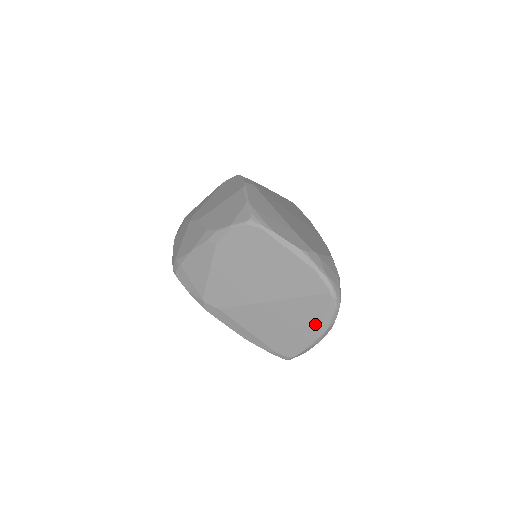
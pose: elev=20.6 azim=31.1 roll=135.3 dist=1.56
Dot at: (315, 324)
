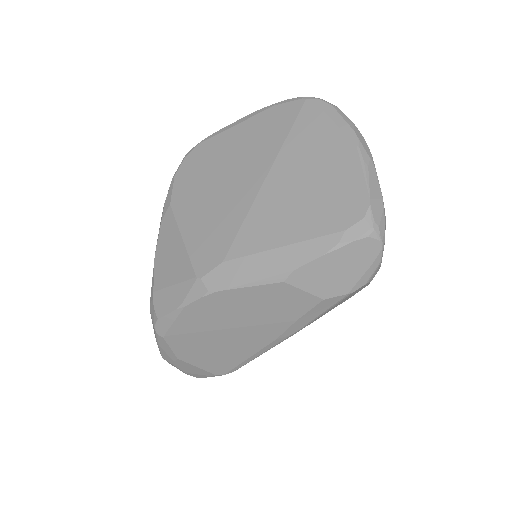
Dot at: (335, 140)
